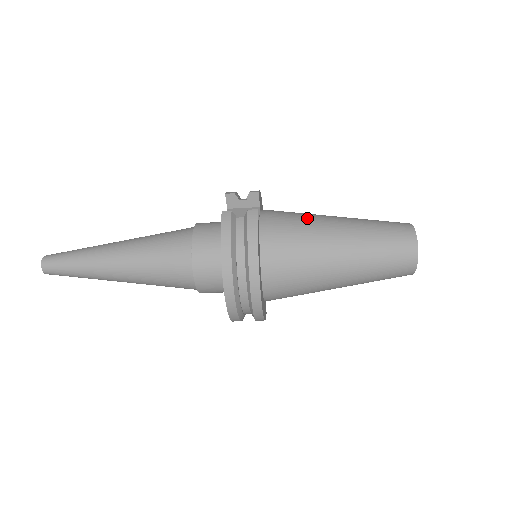
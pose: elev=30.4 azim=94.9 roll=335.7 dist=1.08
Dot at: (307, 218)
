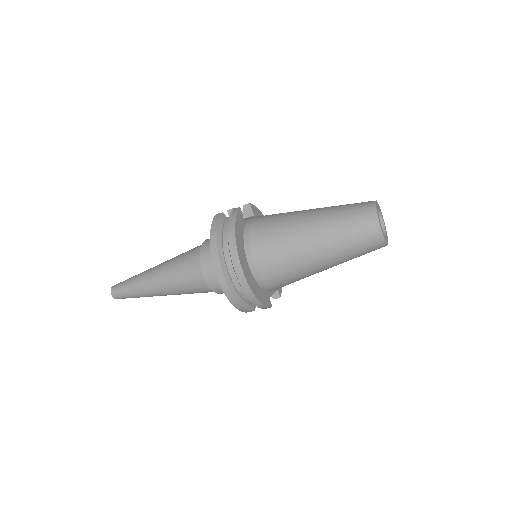
Dot at: occluded
